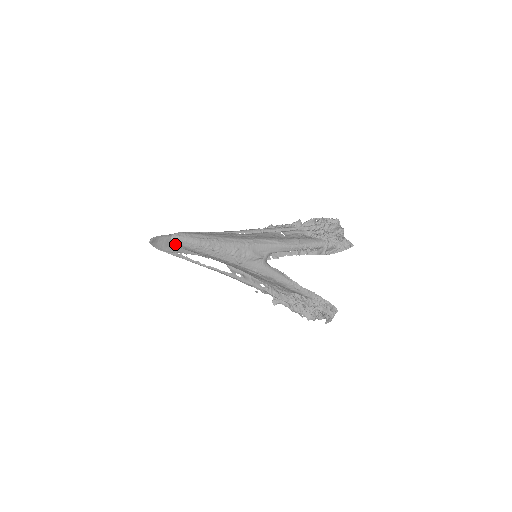
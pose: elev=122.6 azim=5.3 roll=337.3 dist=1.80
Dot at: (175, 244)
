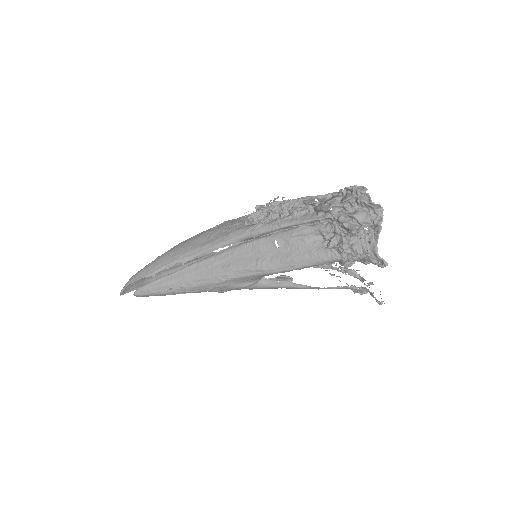
Dot at: occluded
